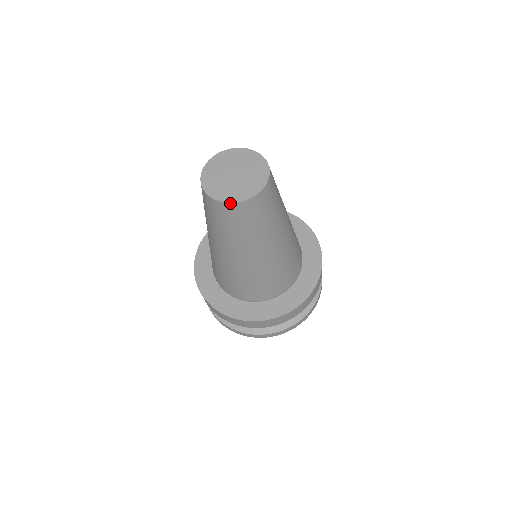
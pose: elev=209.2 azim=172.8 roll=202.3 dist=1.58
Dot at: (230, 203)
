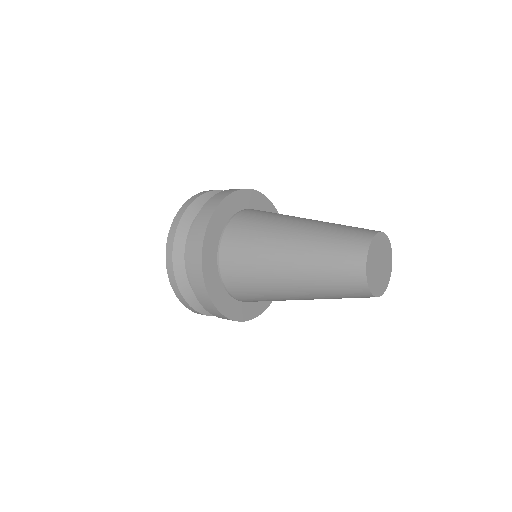
Dot at: occluded
